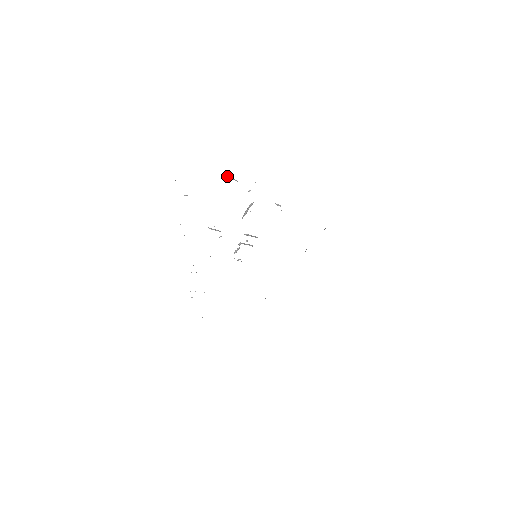
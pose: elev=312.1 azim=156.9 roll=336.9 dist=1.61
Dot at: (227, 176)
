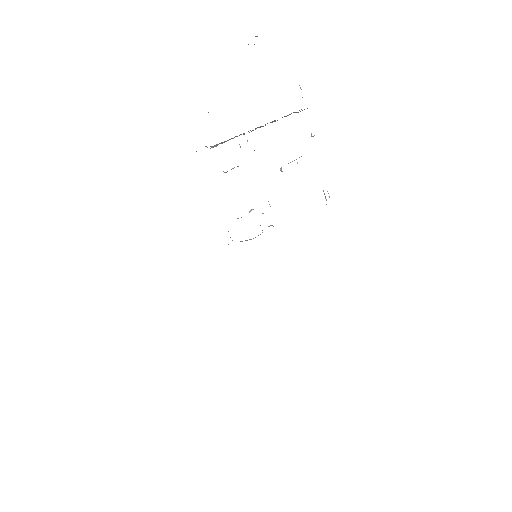
Dot at: occluded
